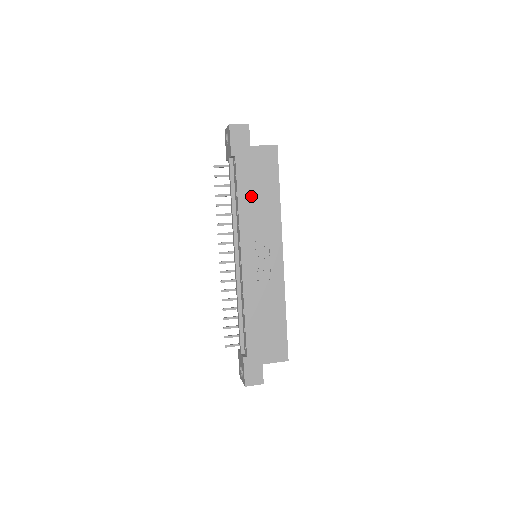
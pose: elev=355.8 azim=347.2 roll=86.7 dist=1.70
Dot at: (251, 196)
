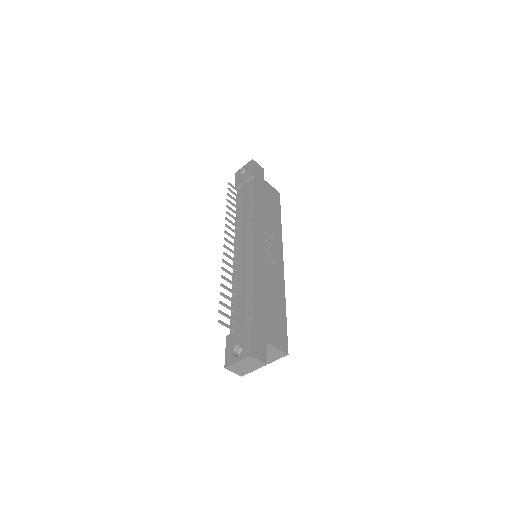
Dot at: (263, 206)
